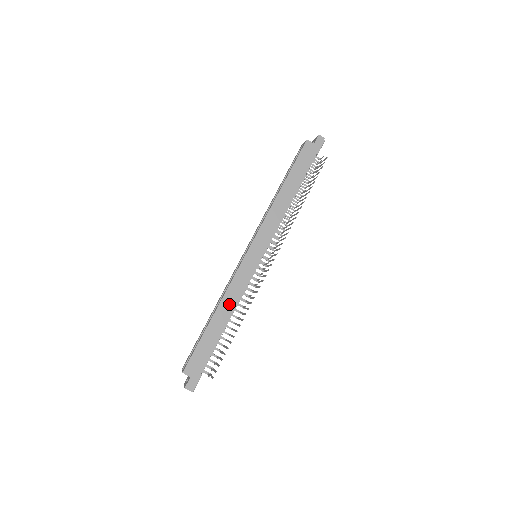
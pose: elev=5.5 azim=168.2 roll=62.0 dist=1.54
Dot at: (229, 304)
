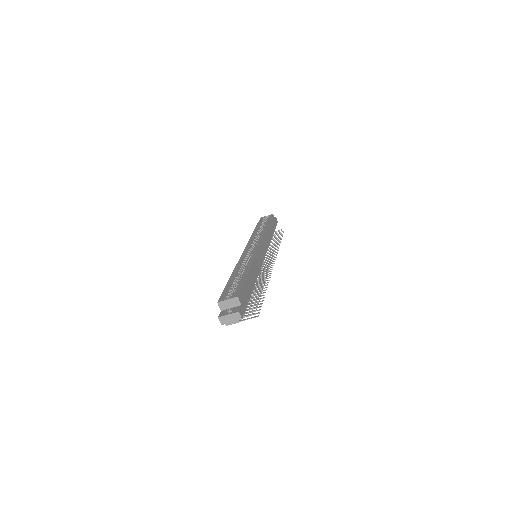
Dot at: (255, 271)
